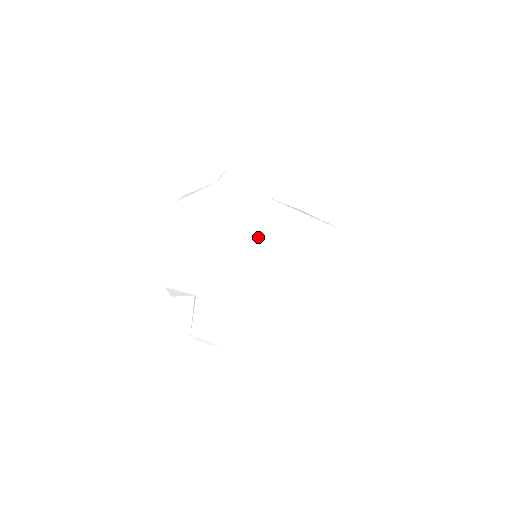
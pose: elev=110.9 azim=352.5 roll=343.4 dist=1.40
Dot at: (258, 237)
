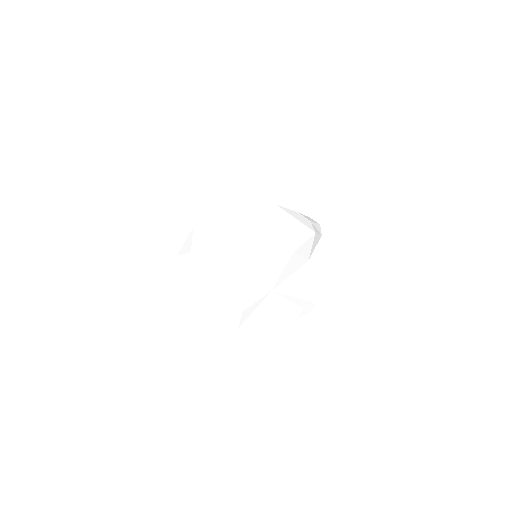
Dot at: (260, 231)
